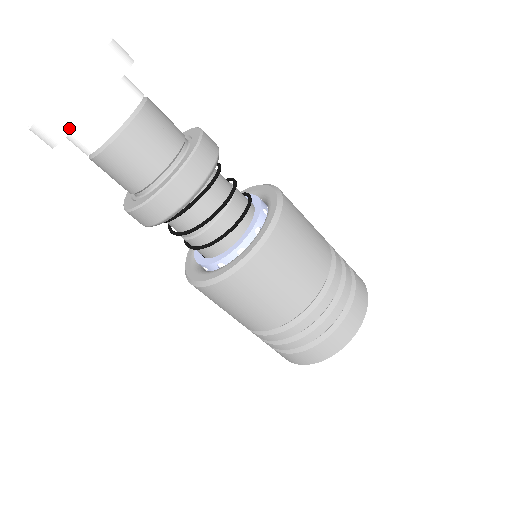
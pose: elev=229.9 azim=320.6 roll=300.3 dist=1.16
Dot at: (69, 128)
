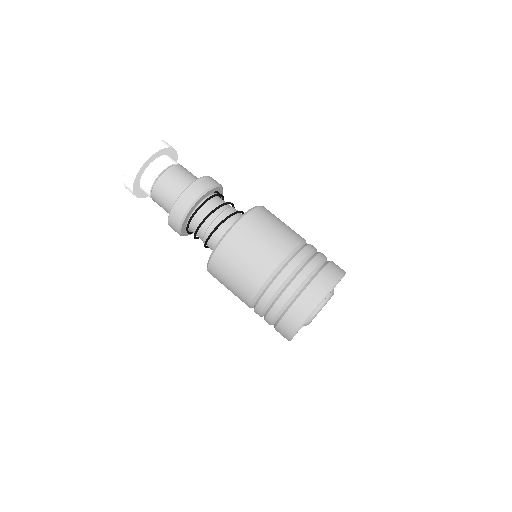
Dot at: (157, 150)
